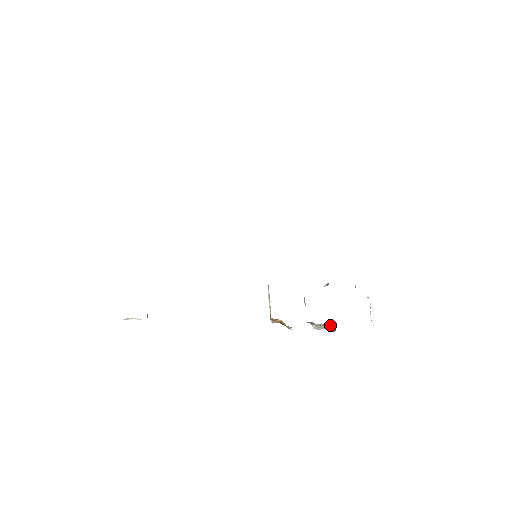
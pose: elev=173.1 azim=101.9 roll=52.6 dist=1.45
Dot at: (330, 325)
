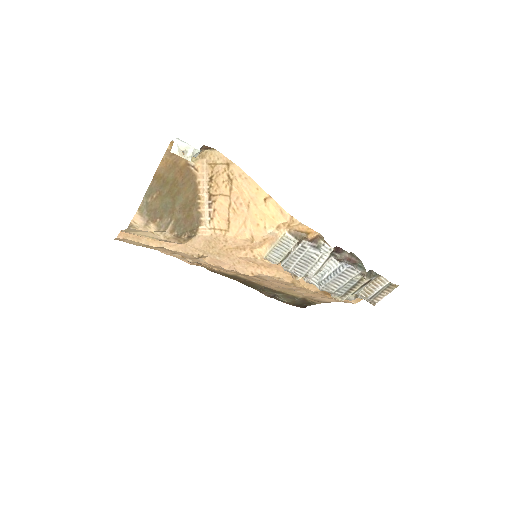
Dot at: (355, 259)
